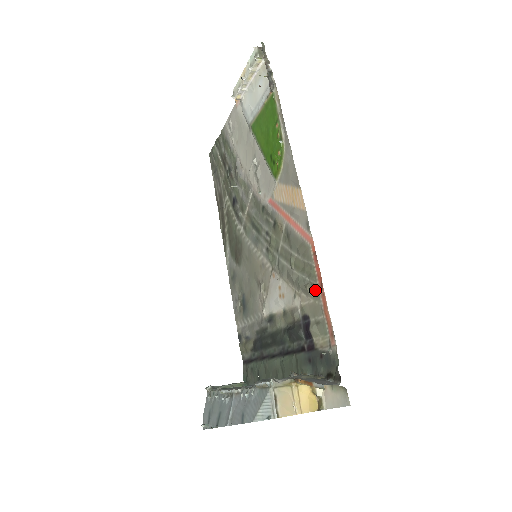
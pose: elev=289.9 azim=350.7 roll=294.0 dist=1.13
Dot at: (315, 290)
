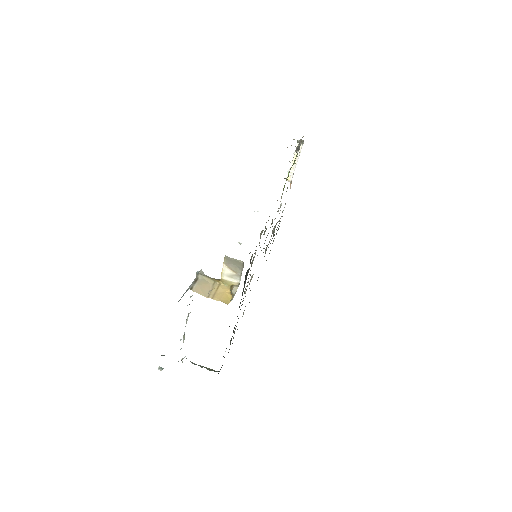
Dot at: occluded
